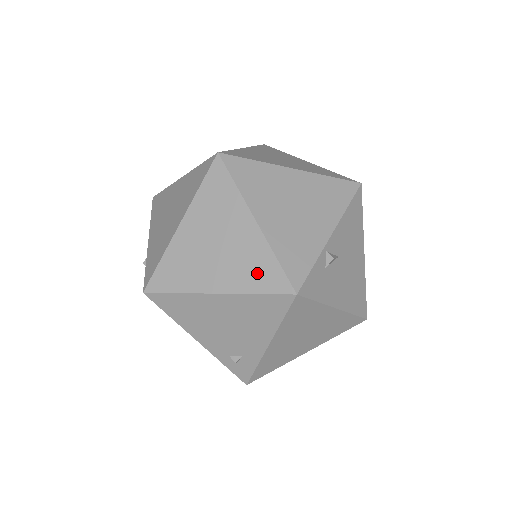
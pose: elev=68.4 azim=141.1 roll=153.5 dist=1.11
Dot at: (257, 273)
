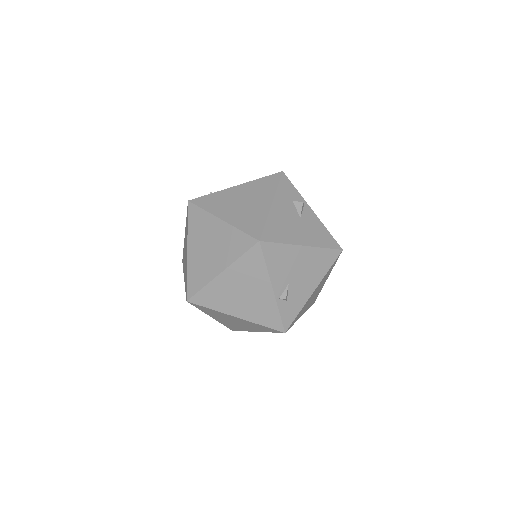
Dot at: (261, 328)
